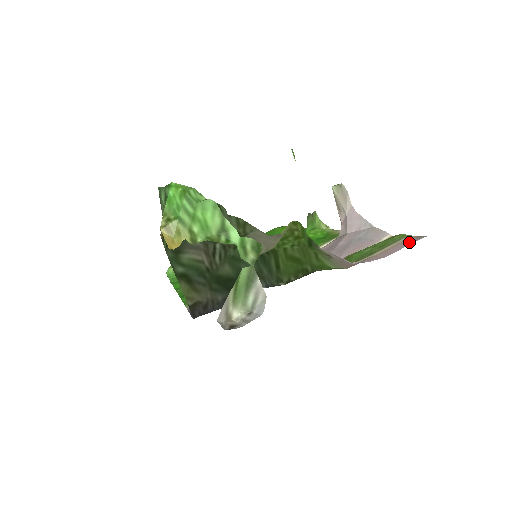
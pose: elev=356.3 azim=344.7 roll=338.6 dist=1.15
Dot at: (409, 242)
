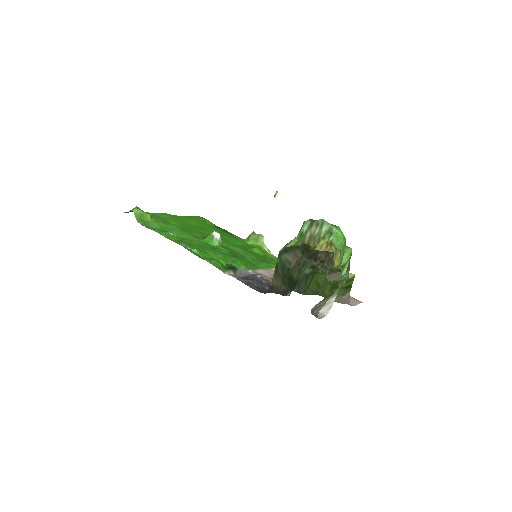
Dot at: (357, 302)
